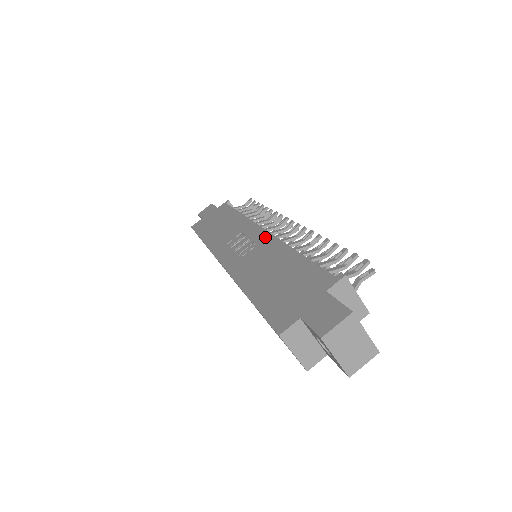
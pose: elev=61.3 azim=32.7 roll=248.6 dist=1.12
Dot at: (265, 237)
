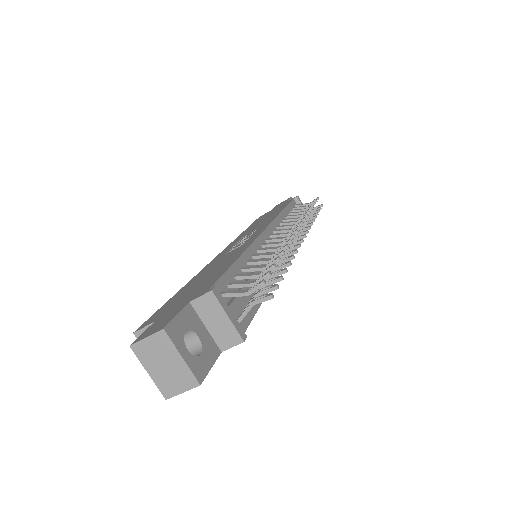
Dot at: (254, 237)
